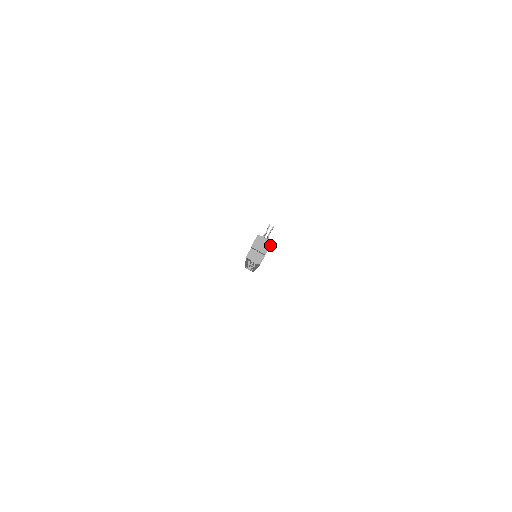
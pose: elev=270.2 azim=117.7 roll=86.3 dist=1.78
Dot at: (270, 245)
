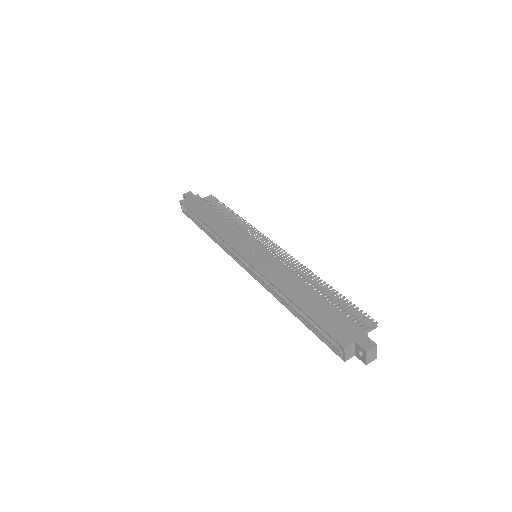
Dot at: (376, 358)
